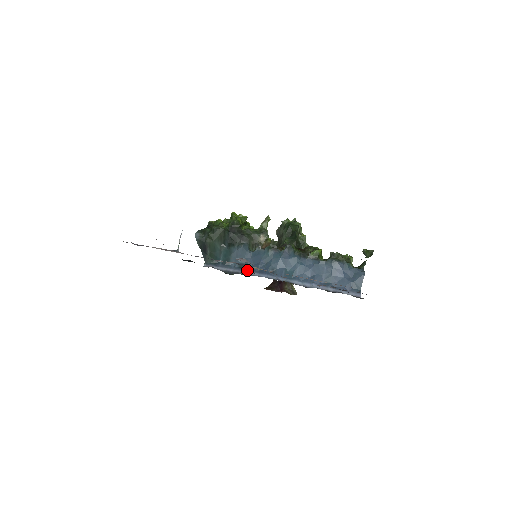
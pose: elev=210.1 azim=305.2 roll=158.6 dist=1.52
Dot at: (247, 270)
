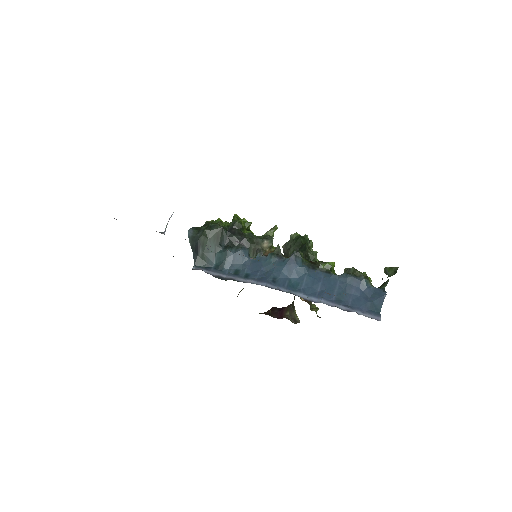
Dot at: (243, 277)
